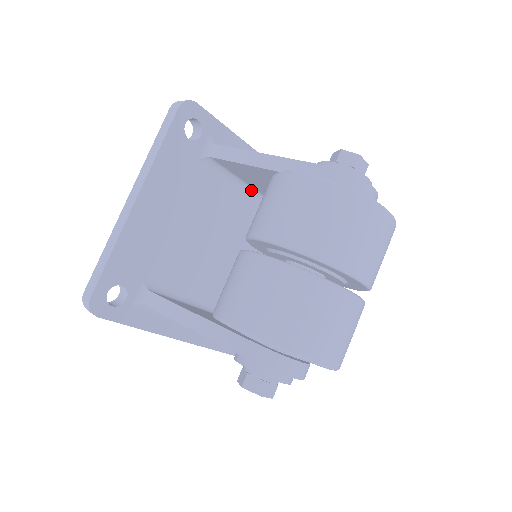
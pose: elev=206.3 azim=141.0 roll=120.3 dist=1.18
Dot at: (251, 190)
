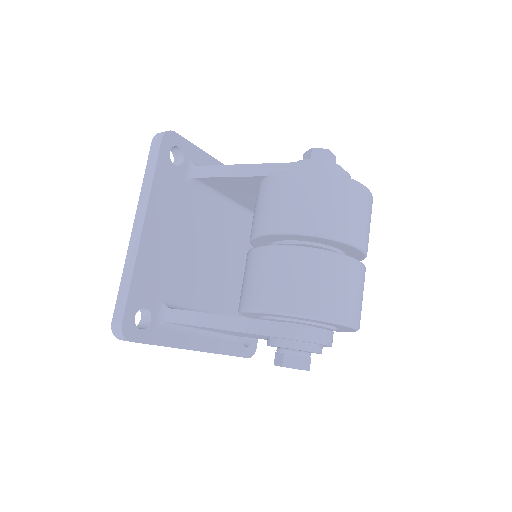
Dot at: (231, 203)
